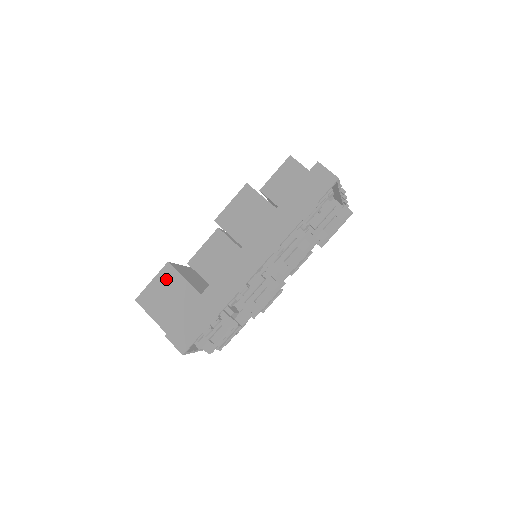
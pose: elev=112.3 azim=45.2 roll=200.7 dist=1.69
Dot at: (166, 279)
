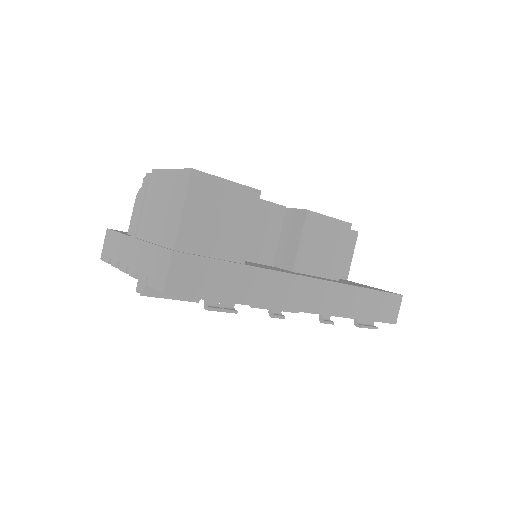
Dot at: (241, 202)
